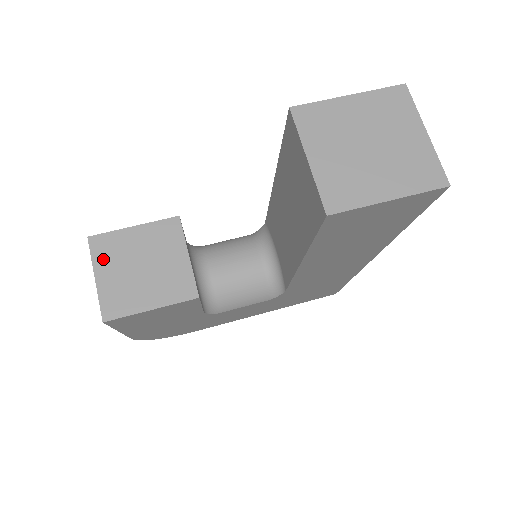
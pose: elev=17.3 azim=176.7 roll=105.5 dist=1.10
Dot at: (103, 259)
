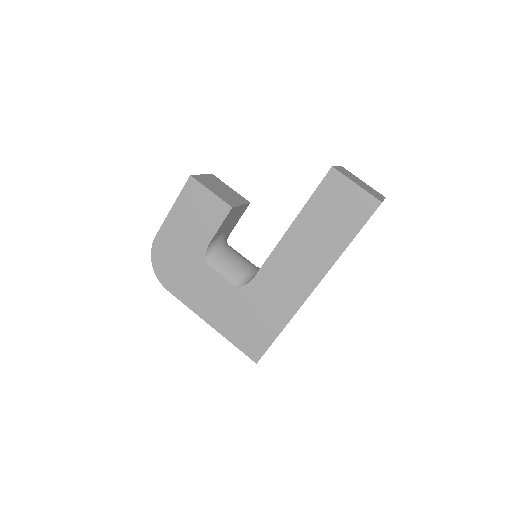
Dot at: (211, 177)
